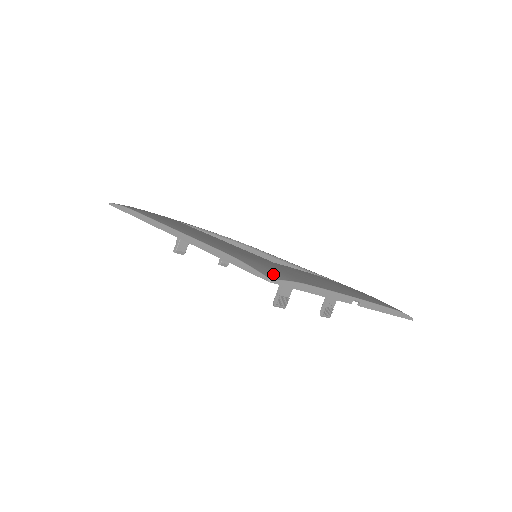
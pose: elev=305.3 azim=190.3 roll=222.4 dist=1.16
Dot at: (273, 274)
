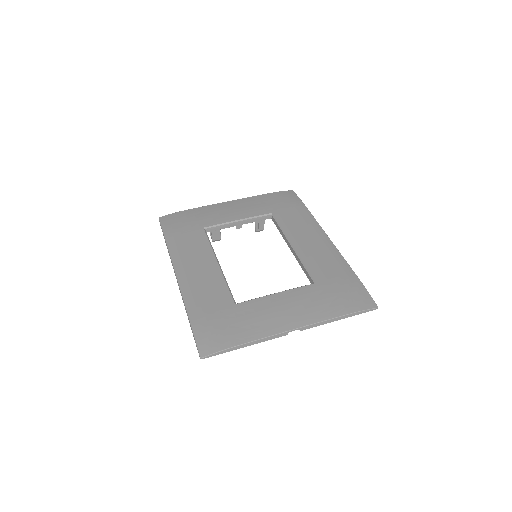
Dot at: (208, 347)
